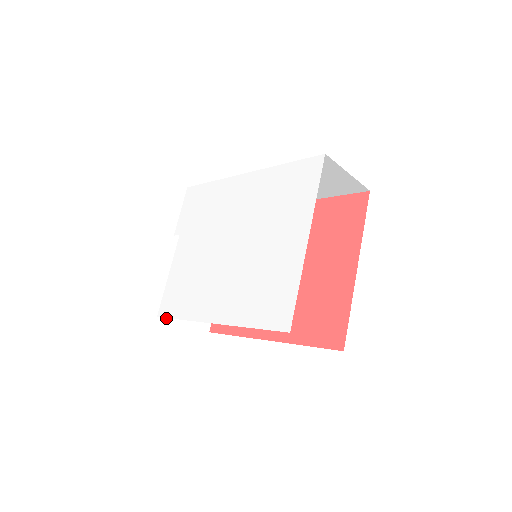
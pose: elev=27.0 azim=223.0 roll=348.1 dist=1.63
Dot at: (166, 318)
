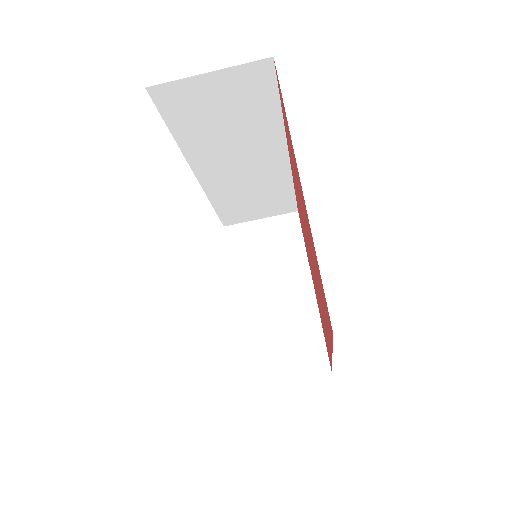
Dot at: (257, 383)
